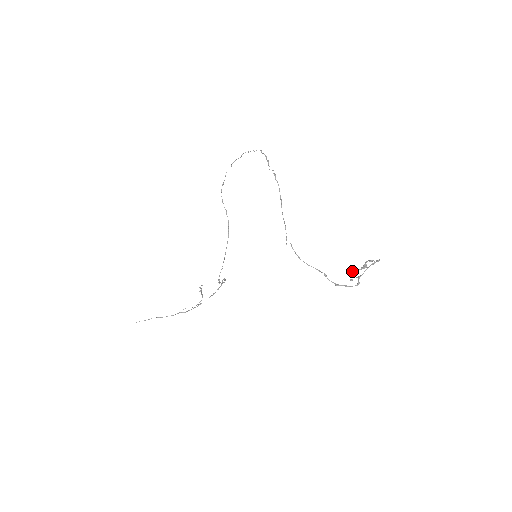
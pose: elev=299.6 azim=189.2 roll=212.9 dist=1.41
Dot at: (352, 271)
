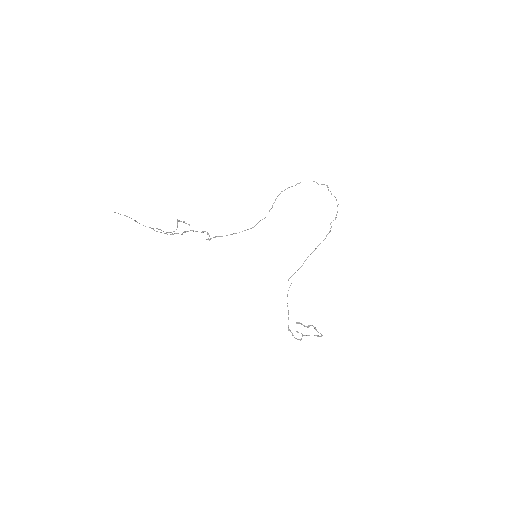
Dot at: (300, 323)
